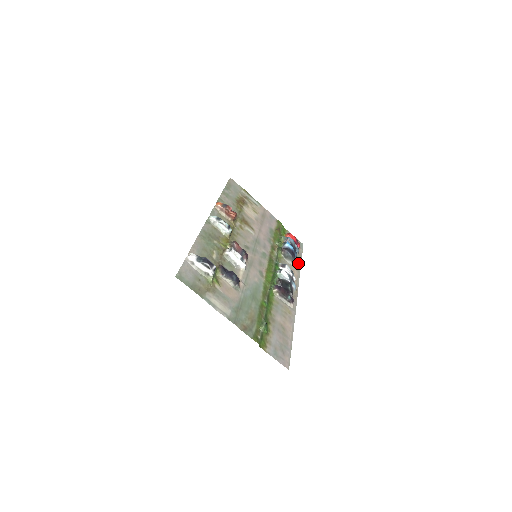
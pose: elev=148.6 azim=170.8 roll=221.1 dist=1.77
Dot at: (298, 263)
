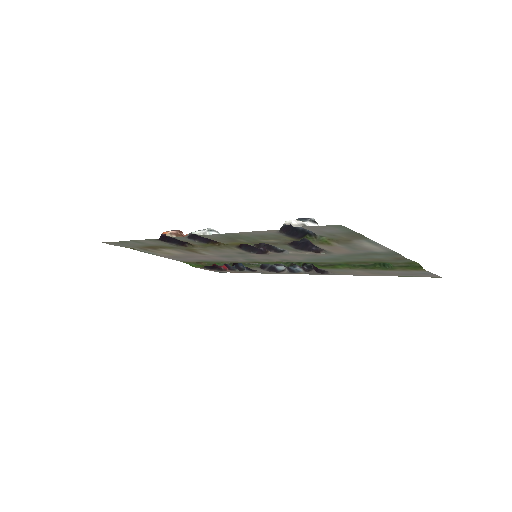
Dot at: (252, 272)
